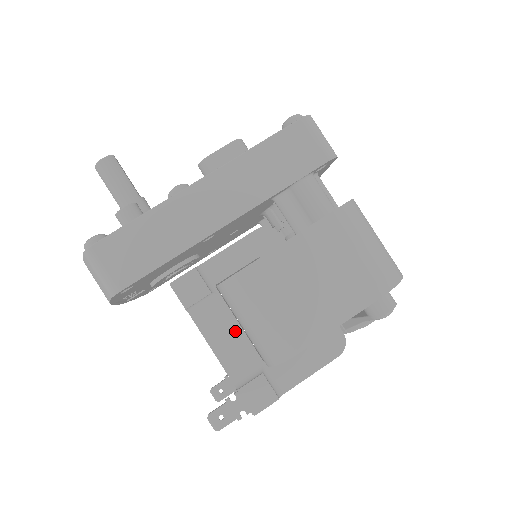
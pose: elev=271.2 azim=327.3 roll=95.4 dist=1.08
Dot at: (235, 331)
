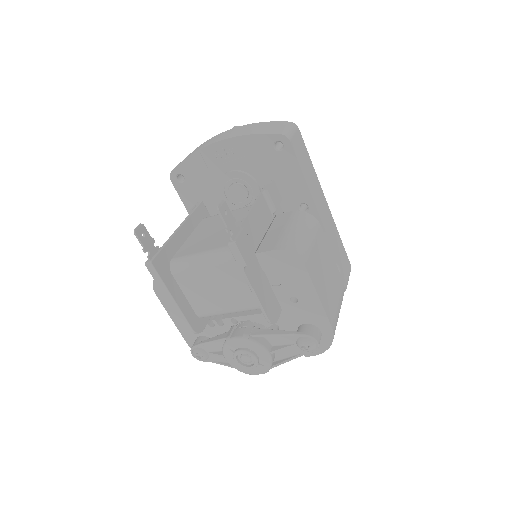
Dot at: (262, 228)
